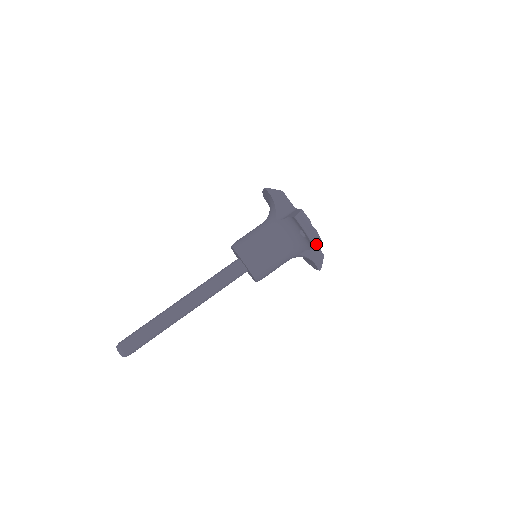
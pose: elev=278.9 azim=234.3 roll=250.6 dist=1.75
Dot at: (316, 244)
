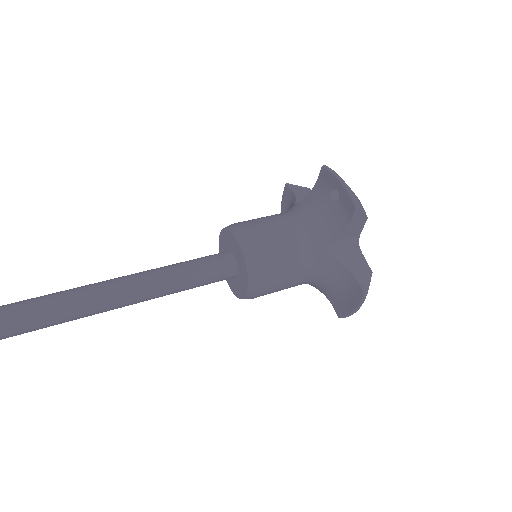
Dot at: (357, 201)
